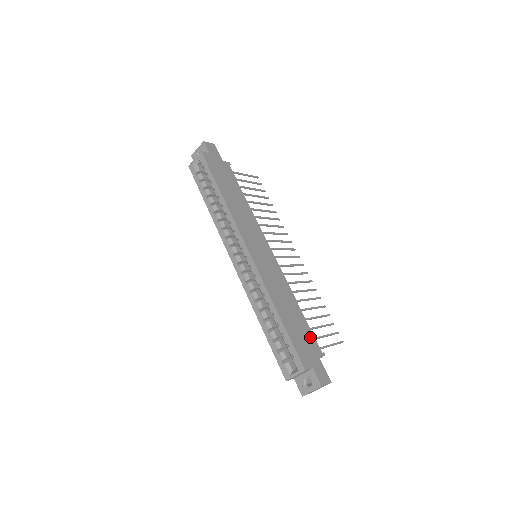
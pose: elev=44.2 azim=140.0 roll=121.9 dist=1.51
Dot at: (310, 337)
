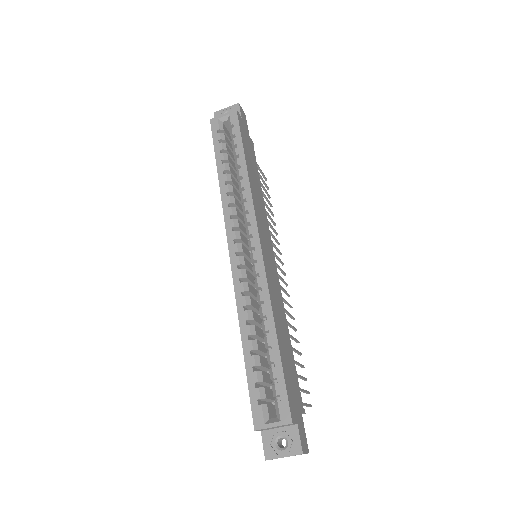
Dot at: (296, 382)
